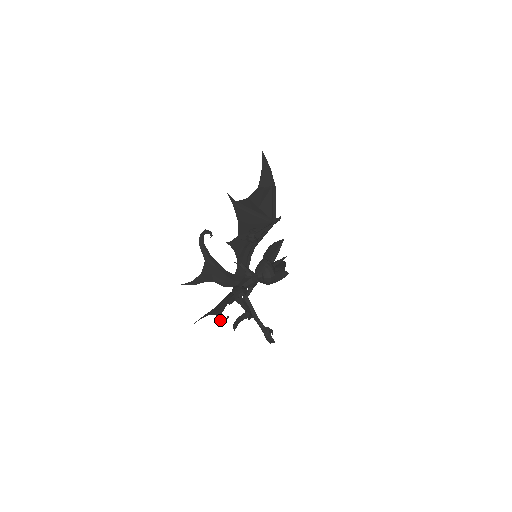
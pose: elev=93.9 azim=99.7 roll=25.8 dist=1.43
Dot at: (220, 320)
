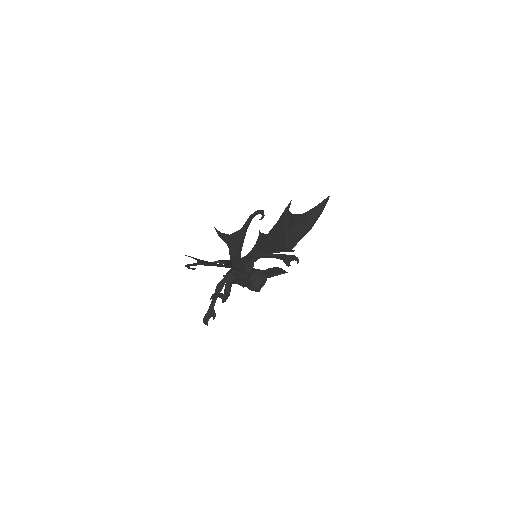
Dot at: occluded
